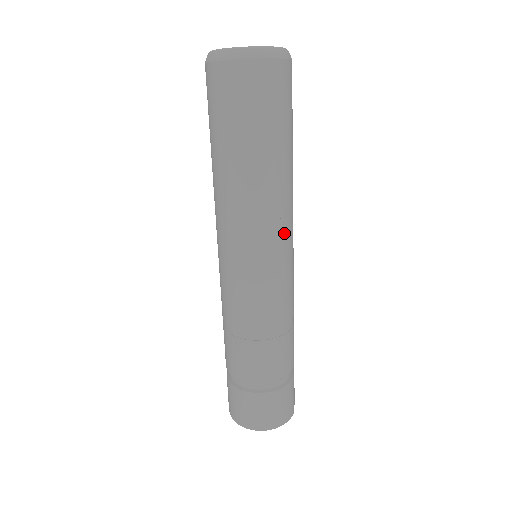
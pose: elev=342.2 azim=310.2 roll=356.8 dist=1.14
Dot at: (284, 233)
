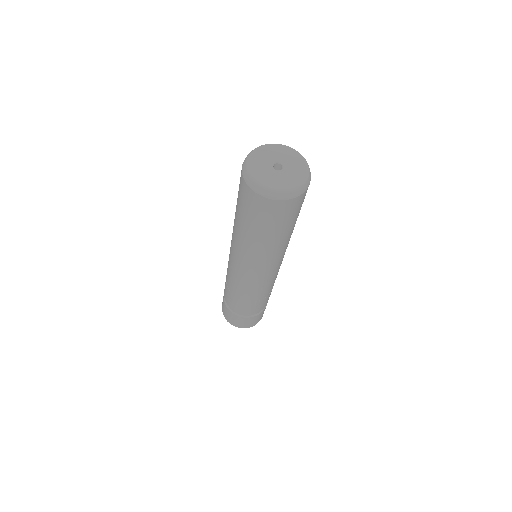
Dot at: occluded
